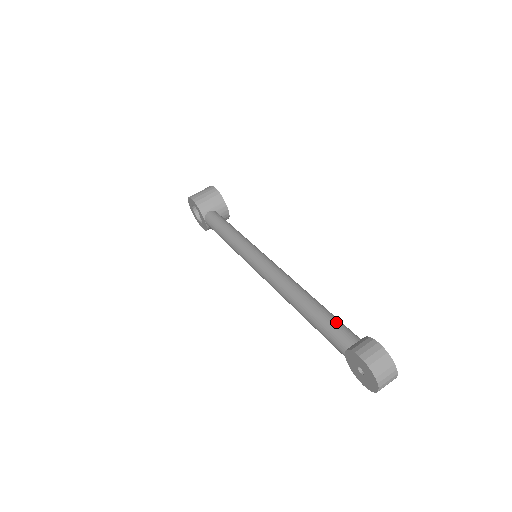
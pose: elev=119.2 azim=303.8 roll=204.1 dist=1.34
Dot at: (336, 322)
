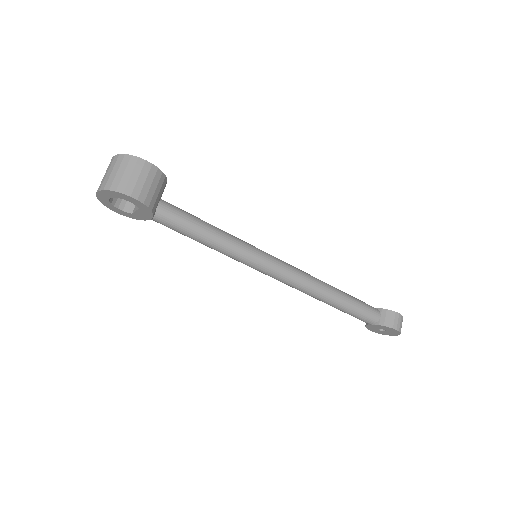
Dot at: (363, 305)
